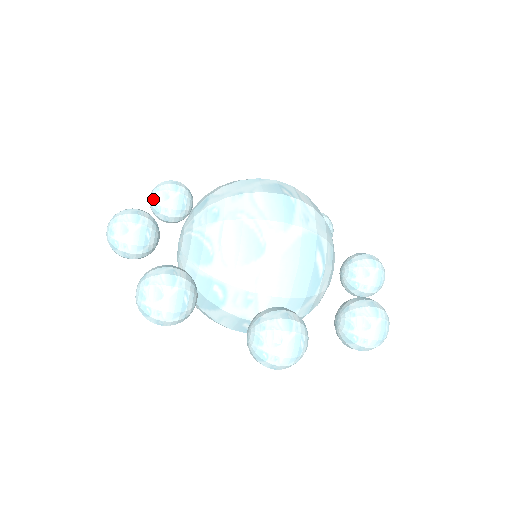
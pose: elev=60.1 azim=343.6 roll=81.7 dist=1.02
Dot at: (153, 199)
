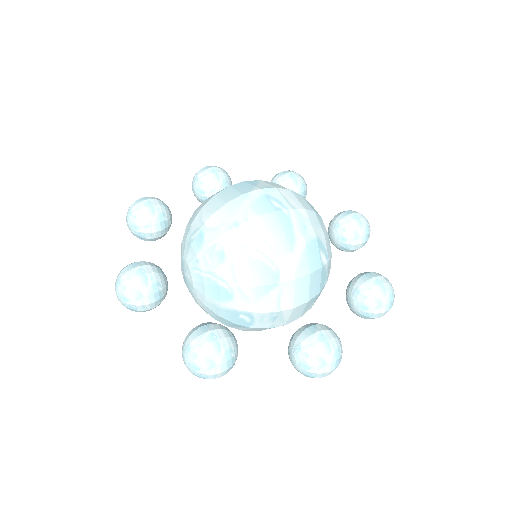
Dot at: (133, 227)
